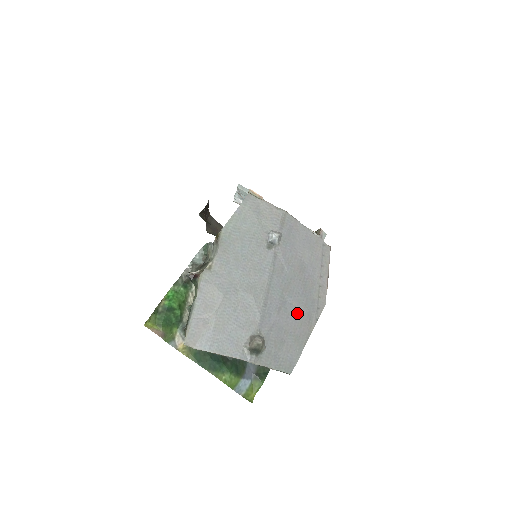
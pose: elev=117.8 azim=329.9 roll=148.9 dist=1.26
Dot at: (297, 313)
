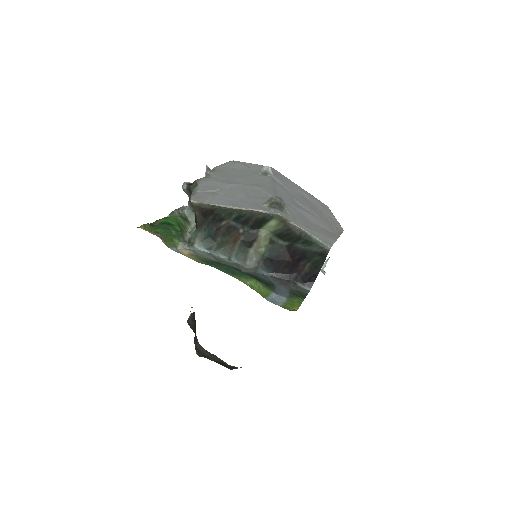
Dot at: (314, 216)
